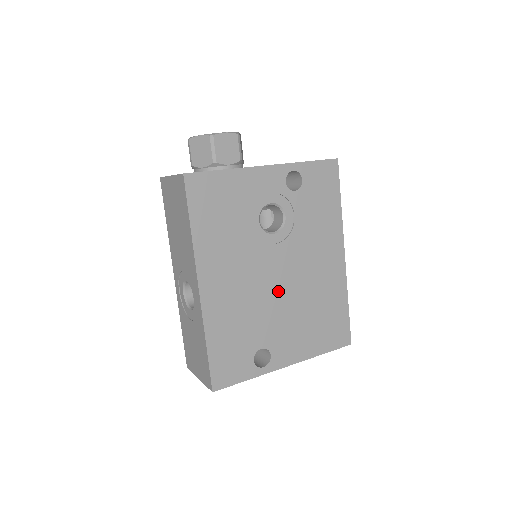
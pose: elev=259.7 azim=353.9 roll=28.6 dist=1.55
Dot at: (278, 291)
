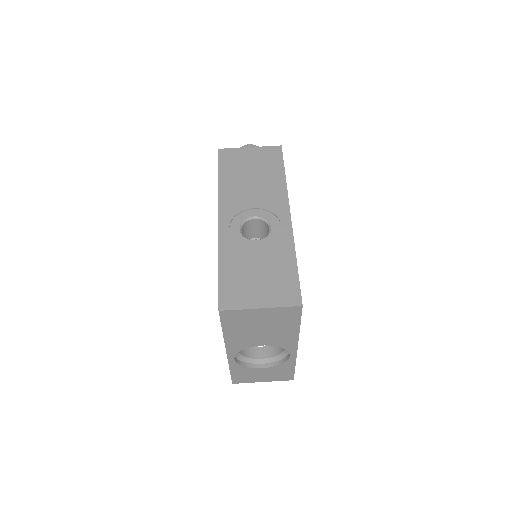
Dot at: occluded
